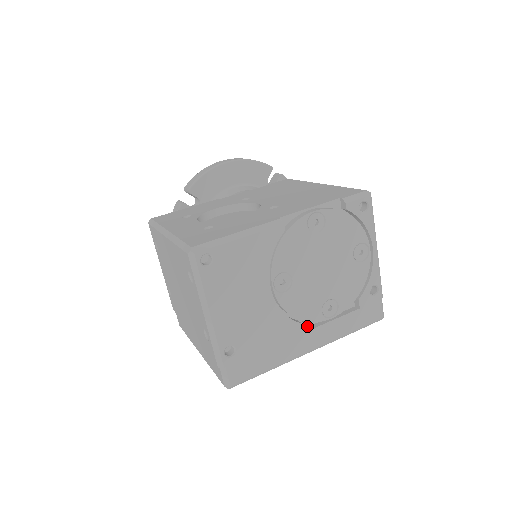
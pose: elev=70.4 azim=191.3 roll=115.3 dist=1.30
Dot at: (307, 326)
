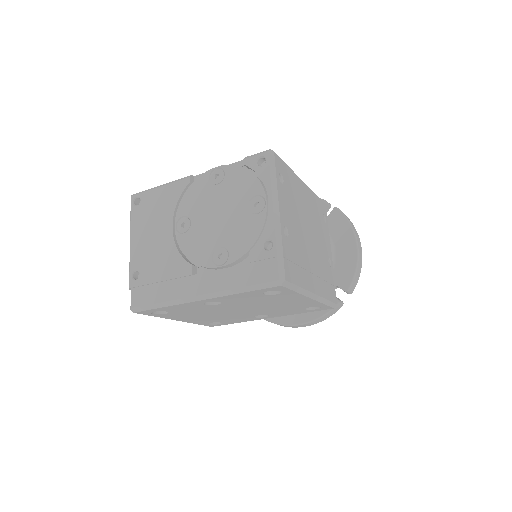
Dot at: occluded
